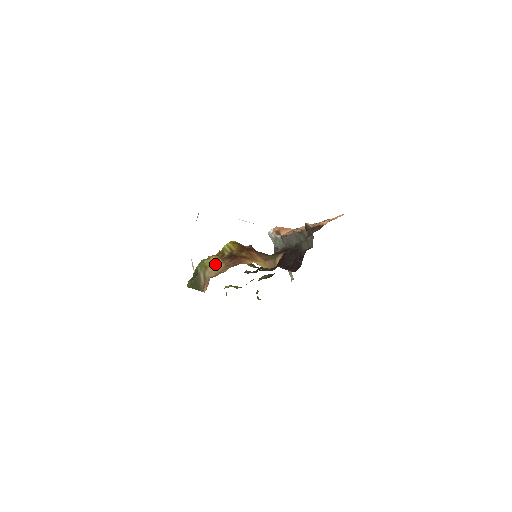
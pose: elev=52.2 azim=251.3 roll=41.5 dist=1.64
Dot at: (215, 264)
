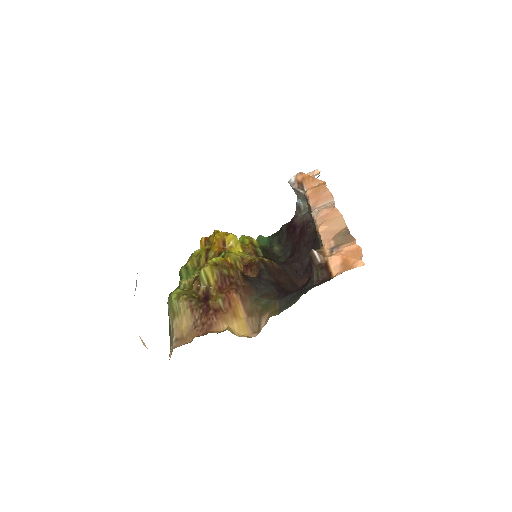
Dot at: (182, 316)
